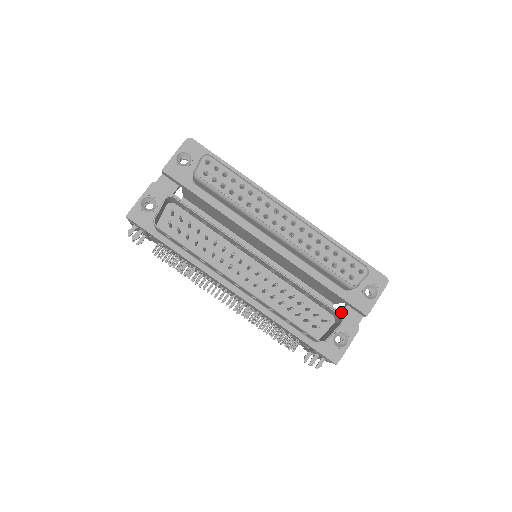
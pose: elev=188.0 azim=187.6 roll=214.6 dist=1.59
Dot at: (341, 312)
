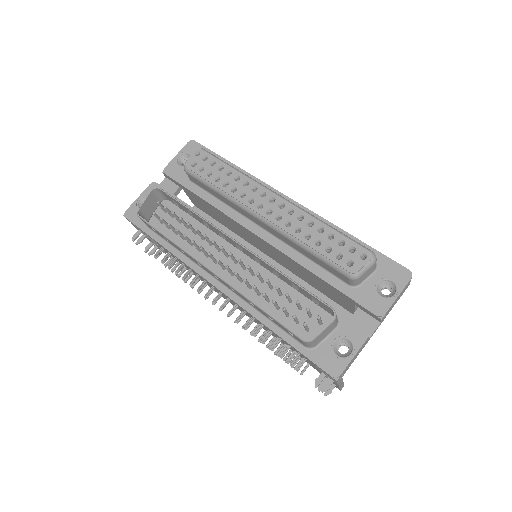
Dot at: occluded
